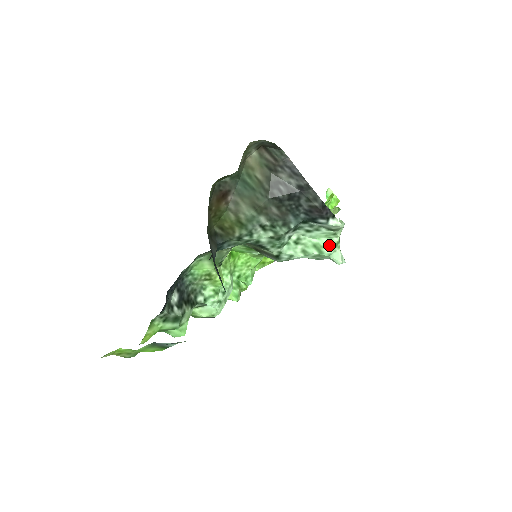
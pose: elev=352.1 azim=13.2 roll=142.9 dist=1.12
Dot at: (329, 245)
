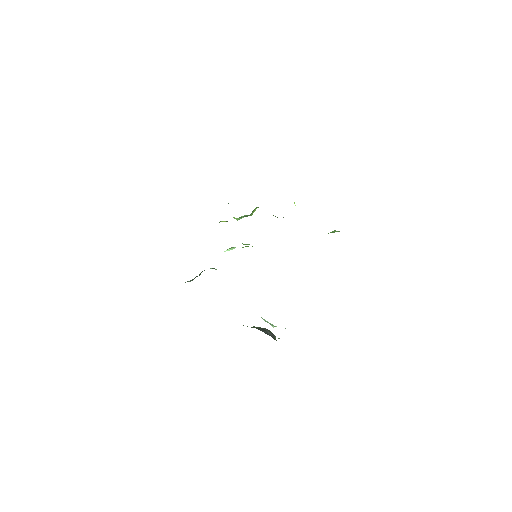
Dot at: occluded
